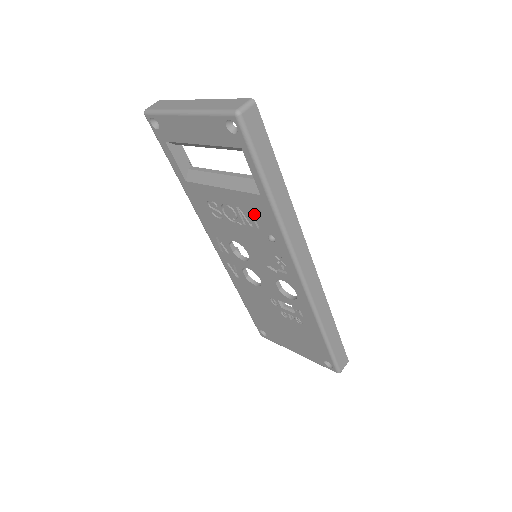
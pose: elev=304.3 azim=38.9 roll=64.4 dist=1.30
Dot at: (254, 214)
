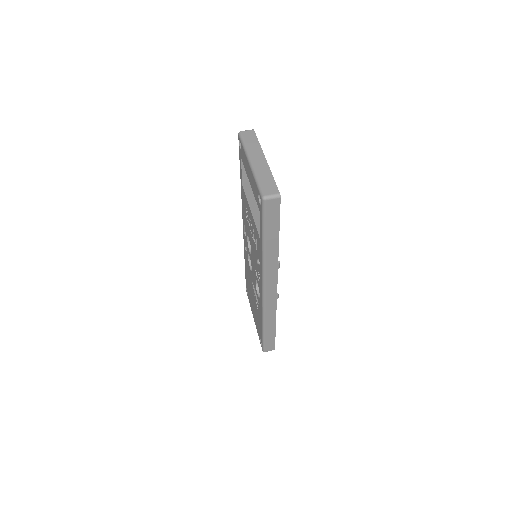
Dot at: (257, 242)
